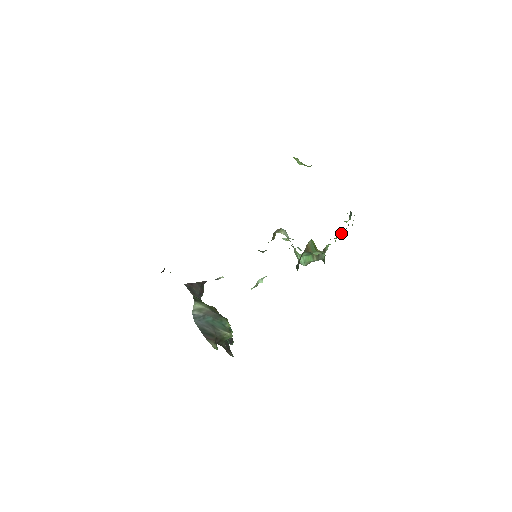
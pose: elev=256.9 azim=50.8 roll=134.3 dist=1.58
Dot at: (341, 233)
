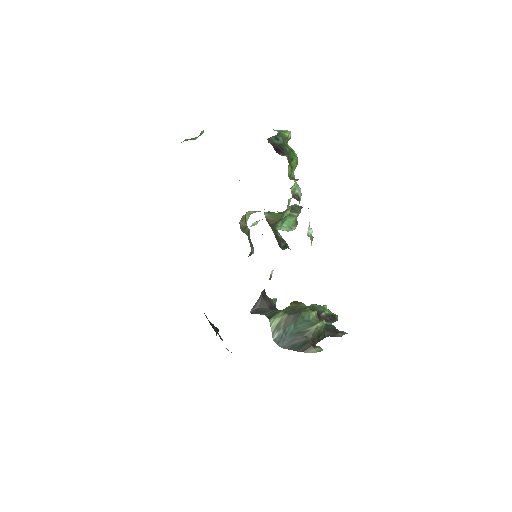
Dot at: (290, 163)
